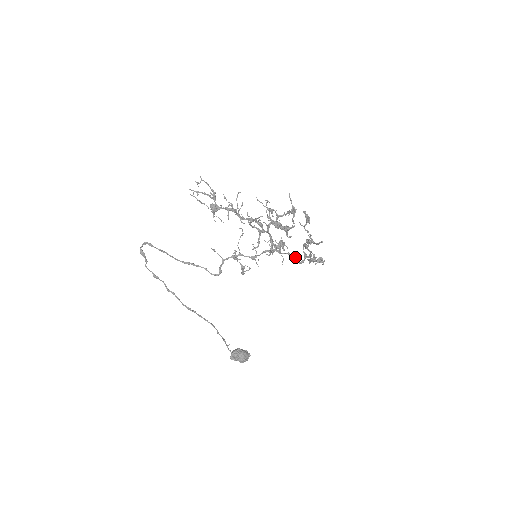
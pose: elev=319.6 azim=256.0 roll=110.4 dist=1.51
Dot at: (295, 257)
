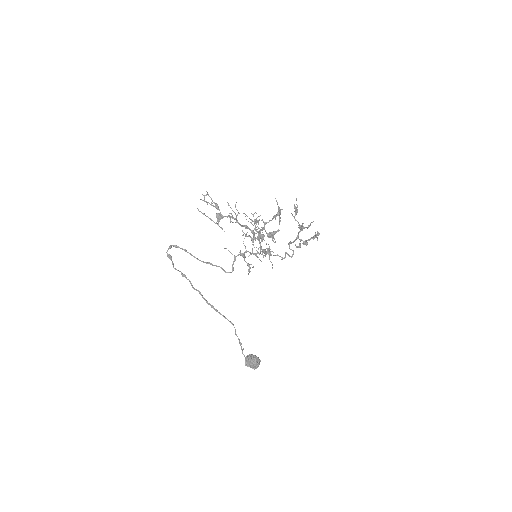
Dot at: (285, 254)
